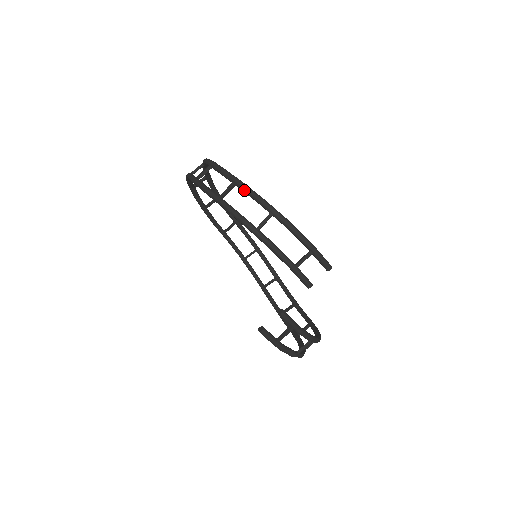
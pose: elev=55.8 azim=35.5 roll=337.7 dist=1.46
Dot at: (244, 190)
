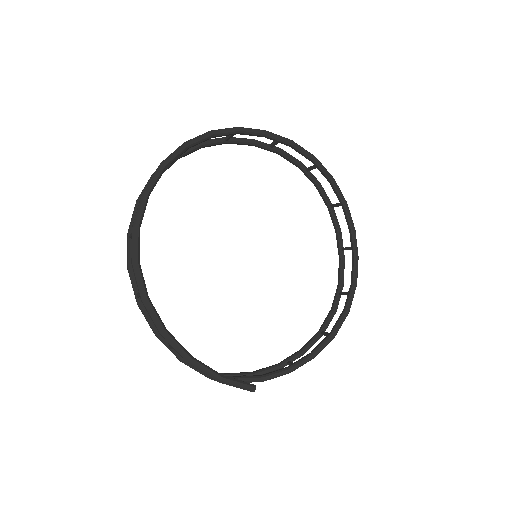
Dot at: (147, 310)
